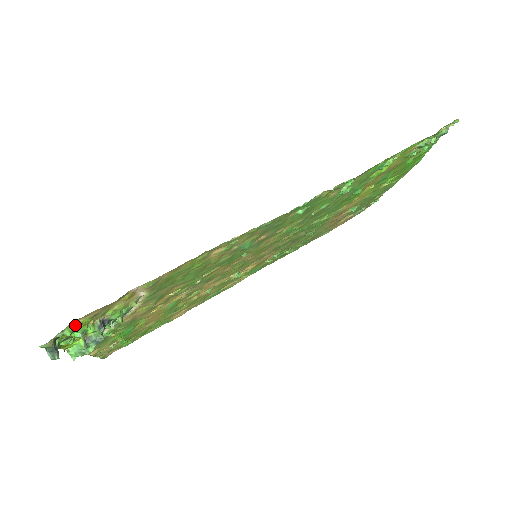
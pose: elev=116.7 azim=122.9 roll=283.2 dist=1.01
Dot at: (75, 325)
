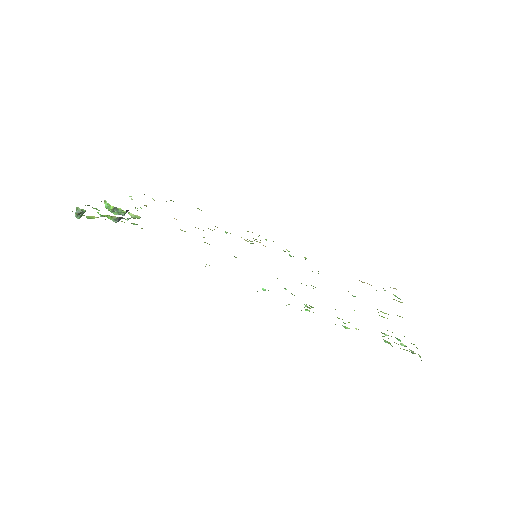
Dot at: (94, 217)
